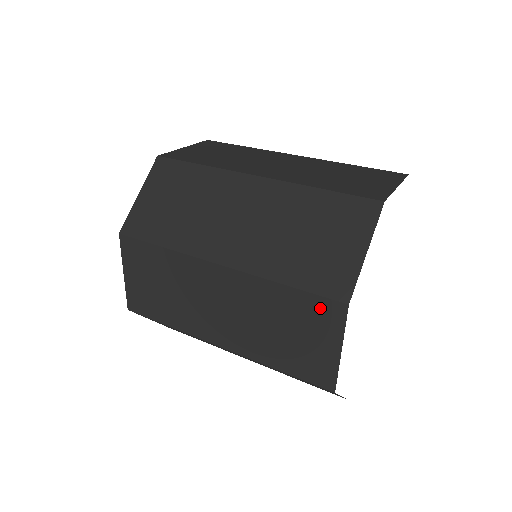
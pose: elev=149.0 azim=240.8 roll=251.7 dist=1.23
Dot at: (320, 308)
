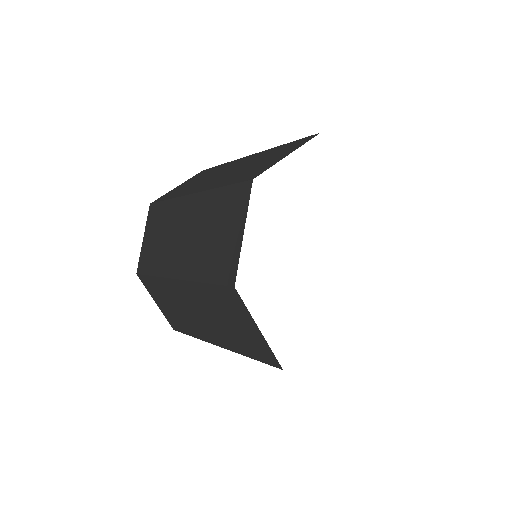
Dot at: (237, 195)
